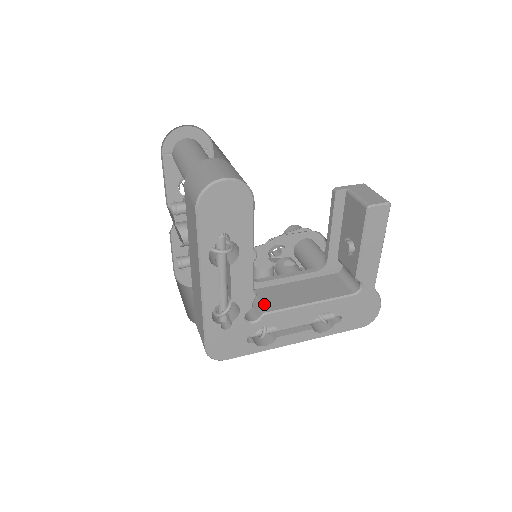
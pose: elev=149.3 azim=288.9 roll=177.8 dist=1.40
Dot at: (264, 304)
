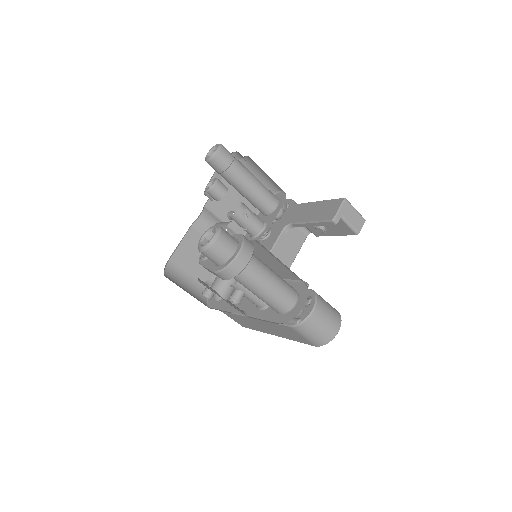
Dot at: occluded
